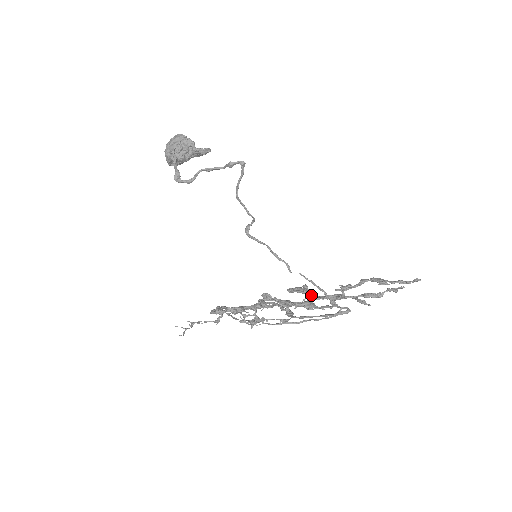
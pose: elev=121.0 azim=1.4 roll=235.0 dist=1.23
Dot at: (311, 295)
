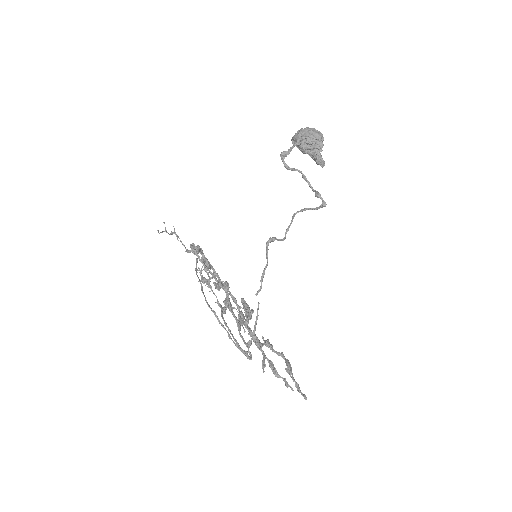
Dot at: (247, 321)
